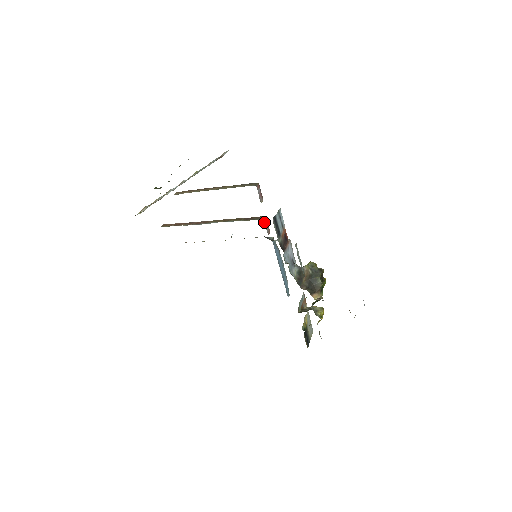
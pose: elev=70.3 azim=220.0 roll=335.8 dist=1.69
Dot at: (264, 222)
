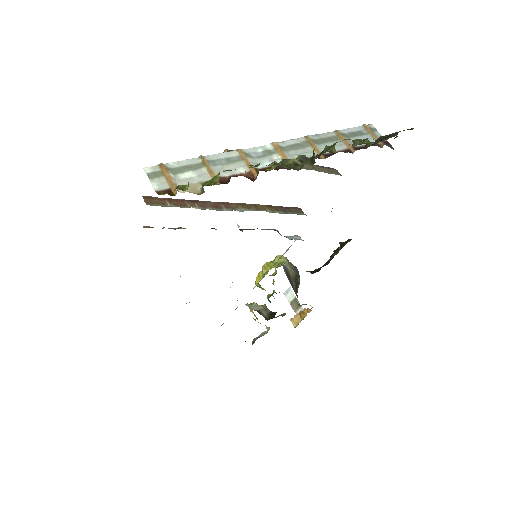
Dot at: occluded
